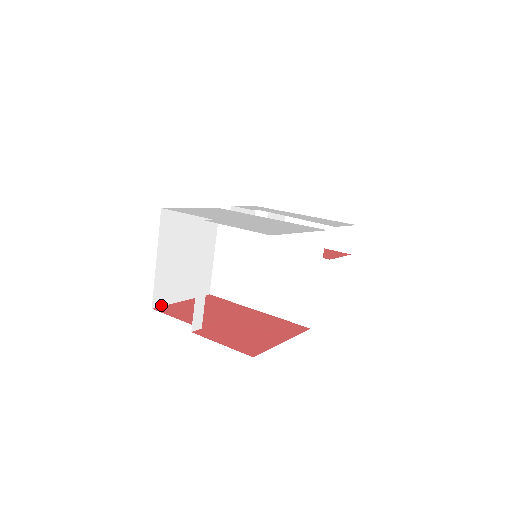
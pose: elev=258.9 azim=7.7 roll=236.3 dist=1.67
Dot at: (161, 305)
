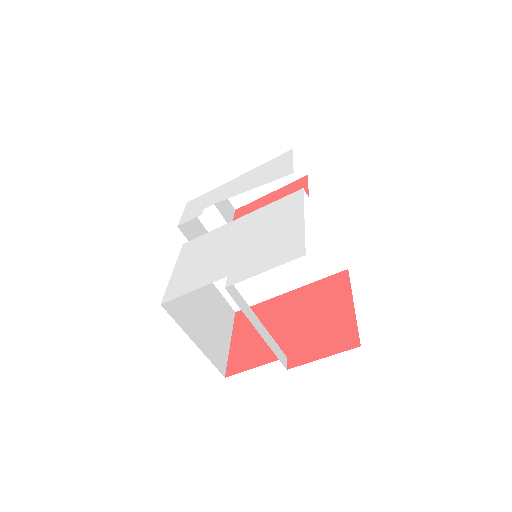
Dot at: (225, 366)
